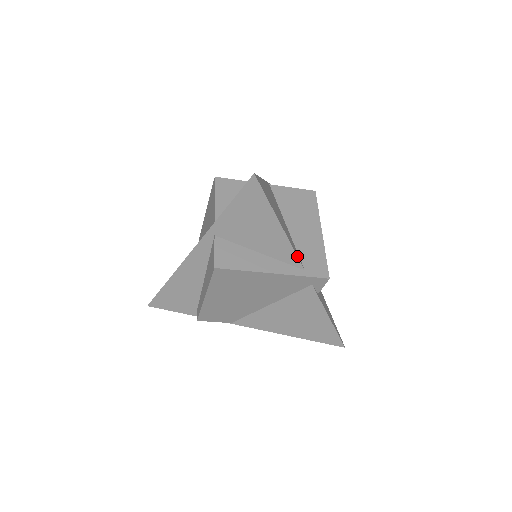
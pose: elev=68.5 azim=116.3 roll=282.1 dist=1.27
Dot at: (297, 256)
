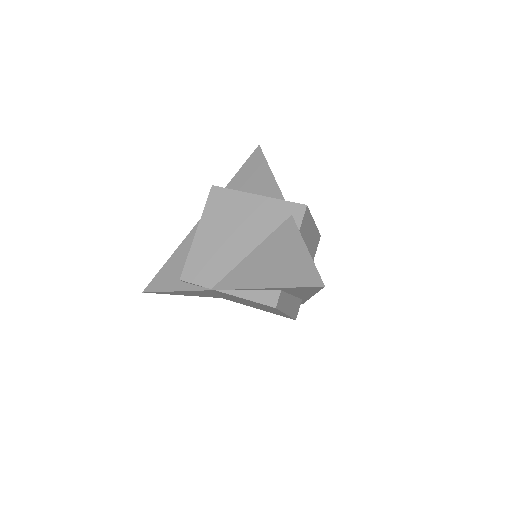
Dot at: (281, 192)
